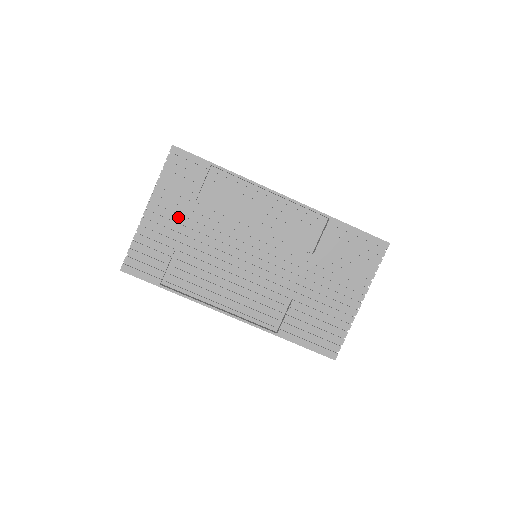
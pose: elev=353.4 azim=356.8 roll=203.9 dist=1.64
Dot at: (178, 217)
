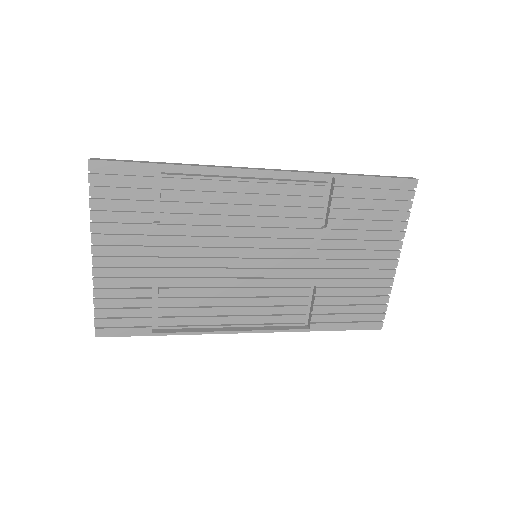
Dot at: (139, 250)
